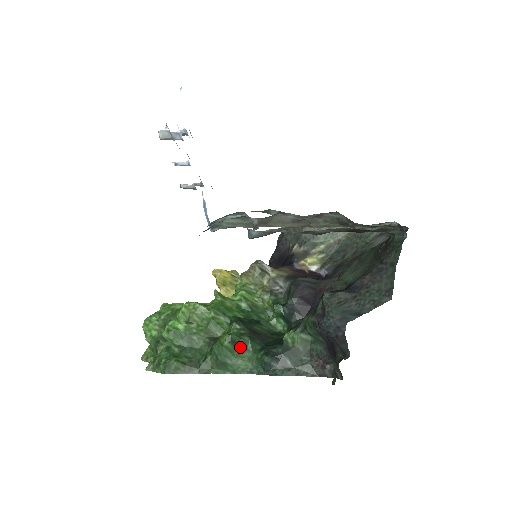
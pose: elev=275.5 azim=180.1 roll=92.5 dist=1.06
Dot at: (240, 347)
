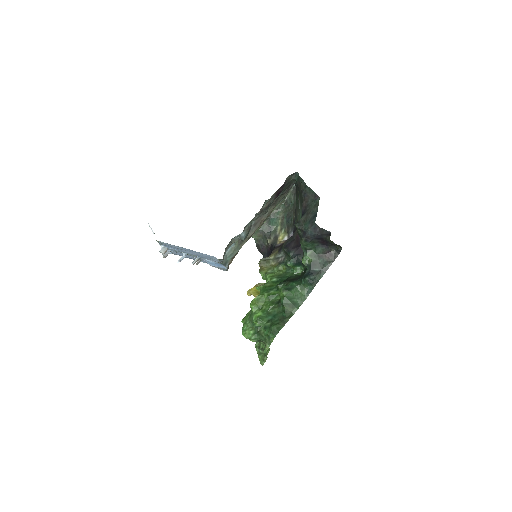
Dot at: (292, 289)
